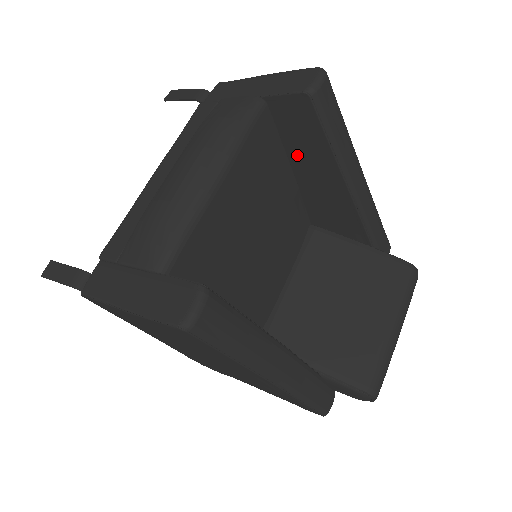
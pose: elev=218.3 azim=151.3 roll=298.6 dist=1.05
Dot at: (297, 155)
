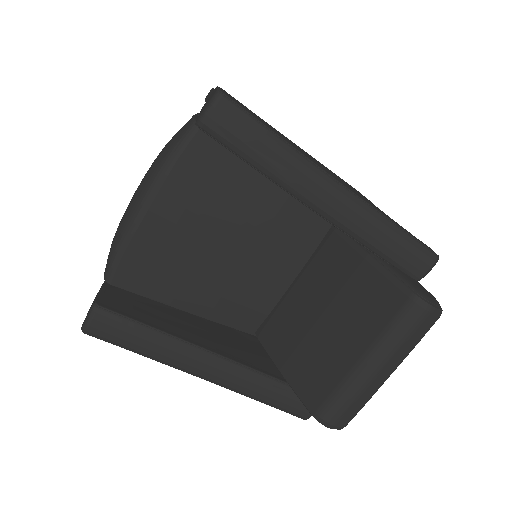
Dot at: occluded
